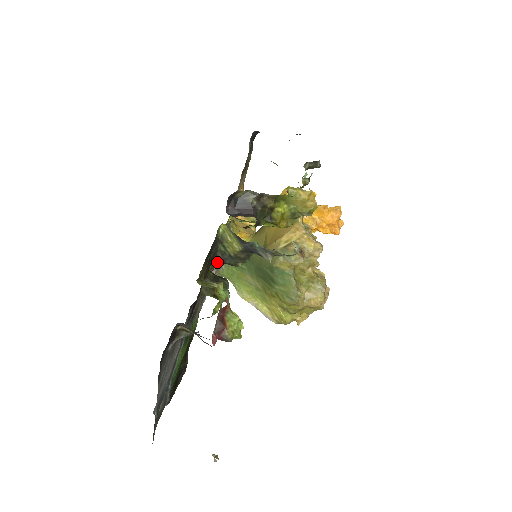
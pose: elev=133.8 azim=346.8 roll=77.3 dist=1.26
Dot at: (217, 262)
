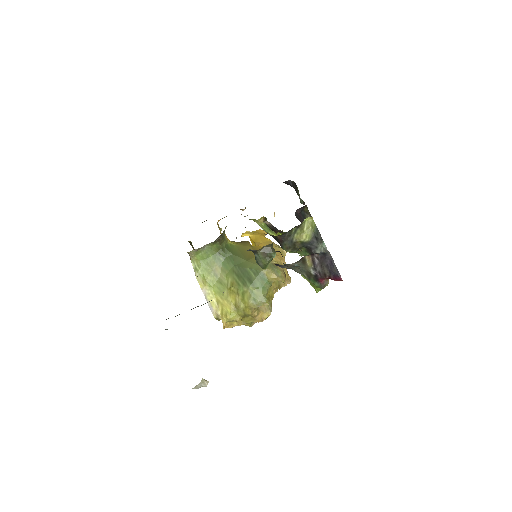
Dot at: occluded
